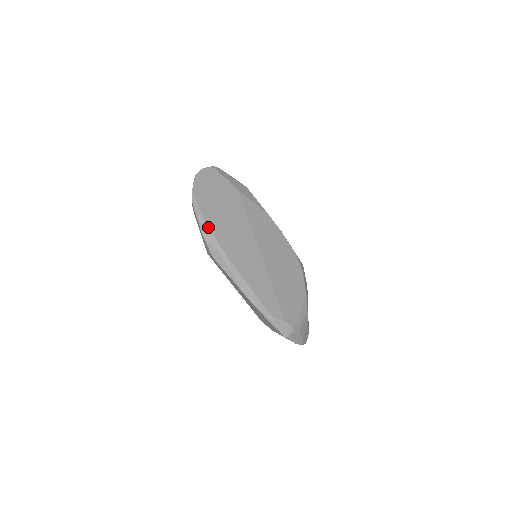
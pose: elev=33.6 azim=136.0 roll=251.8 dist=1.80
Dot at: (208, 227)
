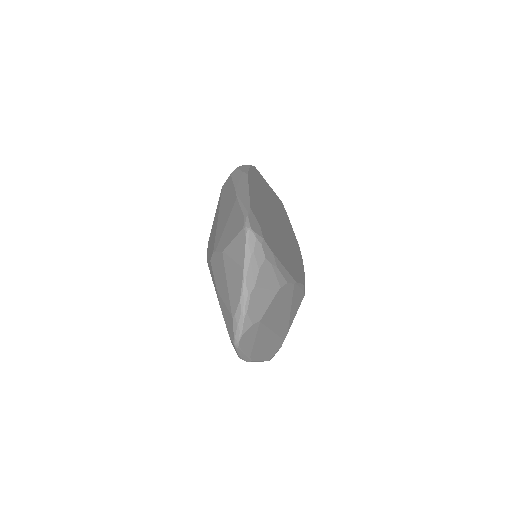
Dot at: (249, 167)
